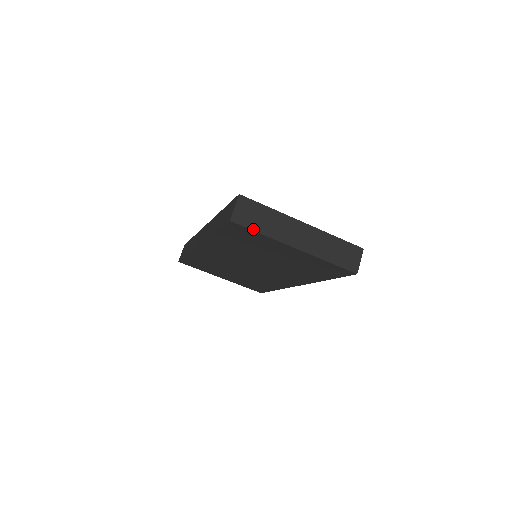
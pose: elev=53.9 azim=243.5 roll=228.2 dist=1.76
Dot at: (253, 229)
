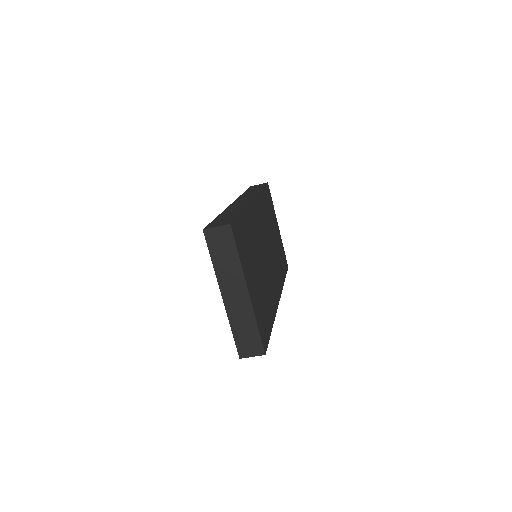
Dot at: (211, 252)
